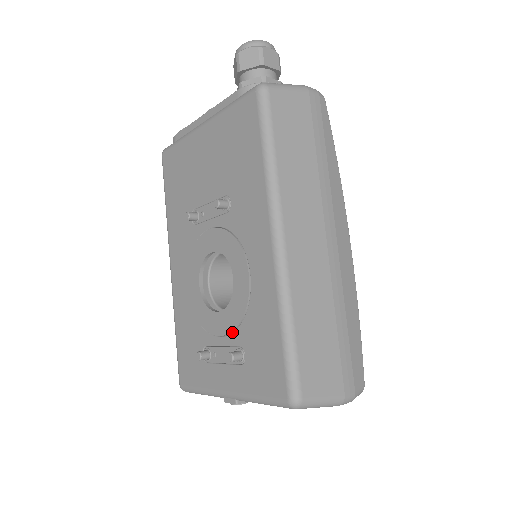
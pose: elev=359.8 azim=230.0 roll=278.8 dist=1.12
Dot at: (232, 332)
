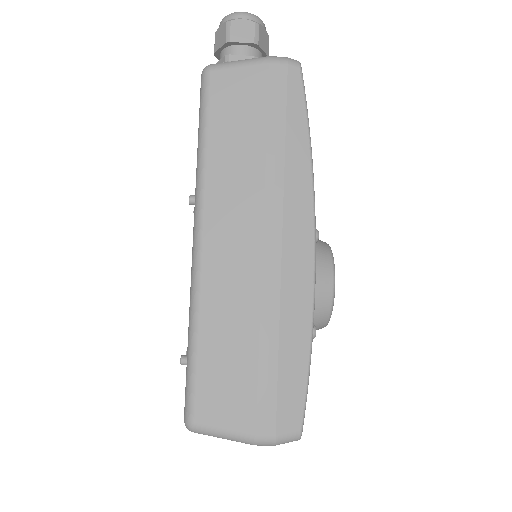
Dot at: occluded
